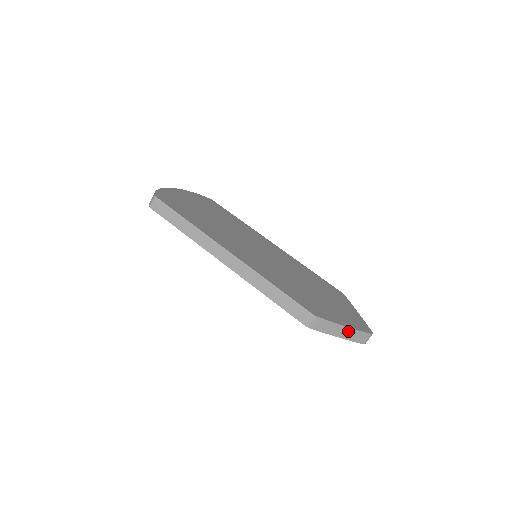
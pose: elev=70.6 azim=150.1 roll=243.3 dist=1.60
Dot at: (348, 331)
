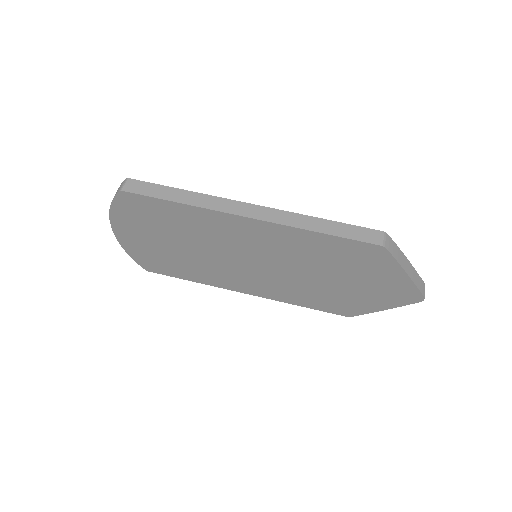
Dot at: (411, 269)
